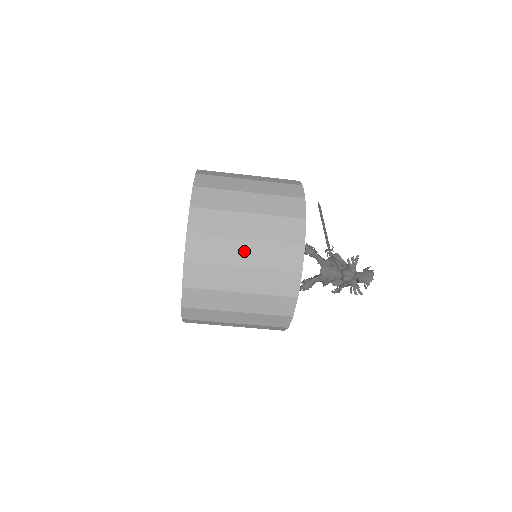
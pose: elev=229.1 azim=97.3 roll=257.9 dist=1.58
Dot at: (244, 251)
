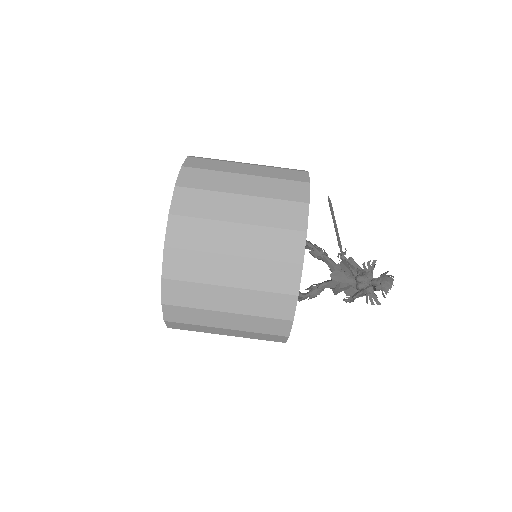
Dot at: (235, 237)
